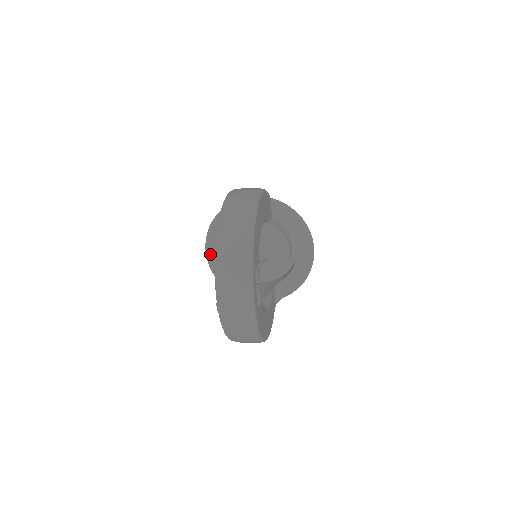
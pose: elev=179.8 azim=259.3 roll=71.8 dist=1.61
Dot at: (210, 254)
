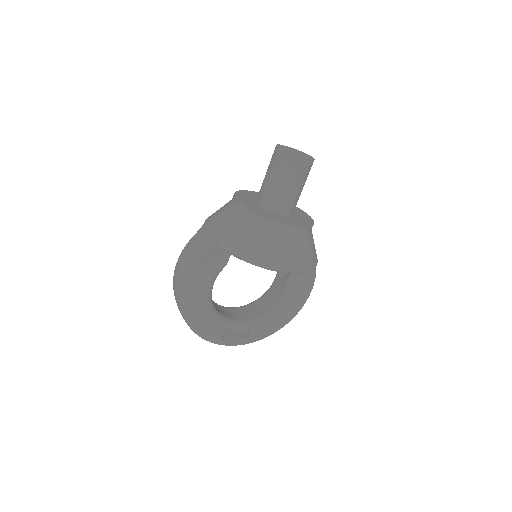
Dot at: occluded
